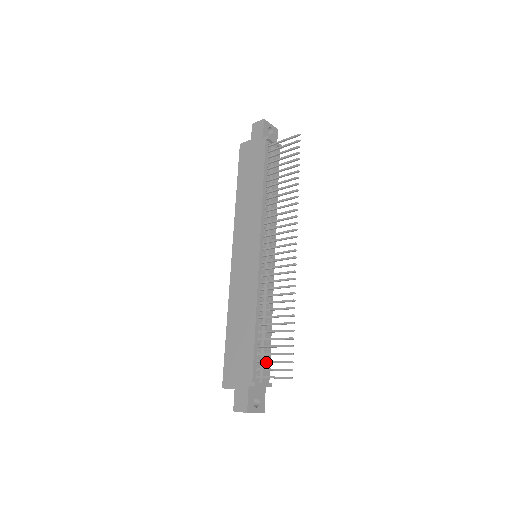
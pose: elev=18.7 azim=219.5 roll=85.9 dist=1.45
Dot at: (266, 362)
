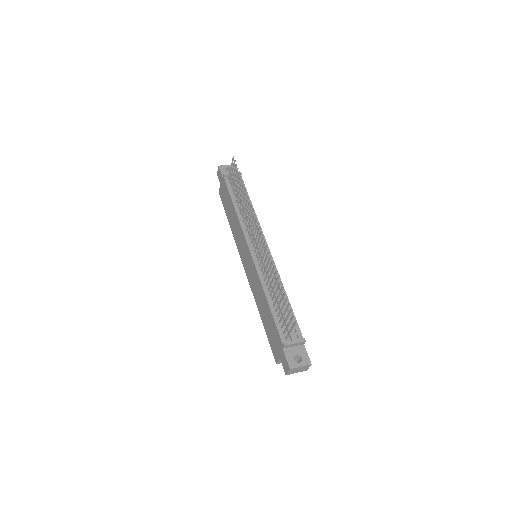
Dot at: (284, 323)
